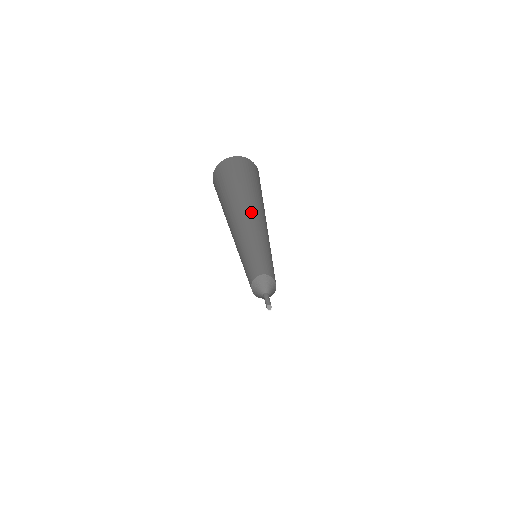
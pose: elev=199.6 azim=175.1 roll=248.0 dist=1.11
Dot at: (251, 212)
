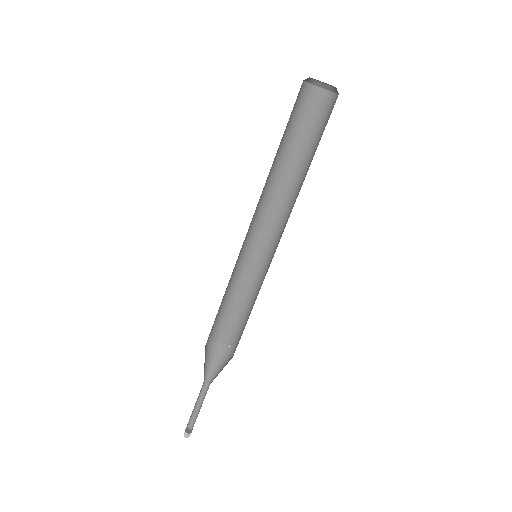
Dot at: (268, 181)
